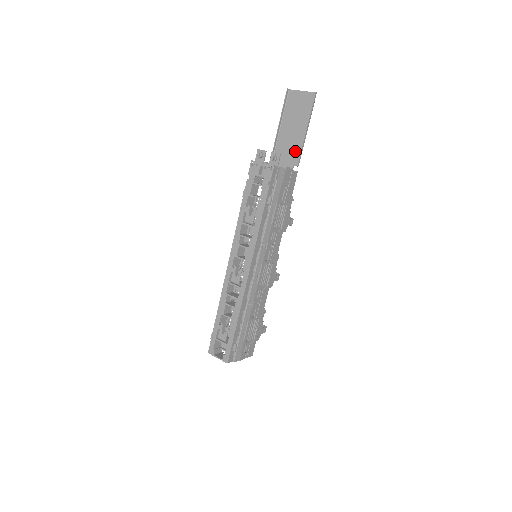
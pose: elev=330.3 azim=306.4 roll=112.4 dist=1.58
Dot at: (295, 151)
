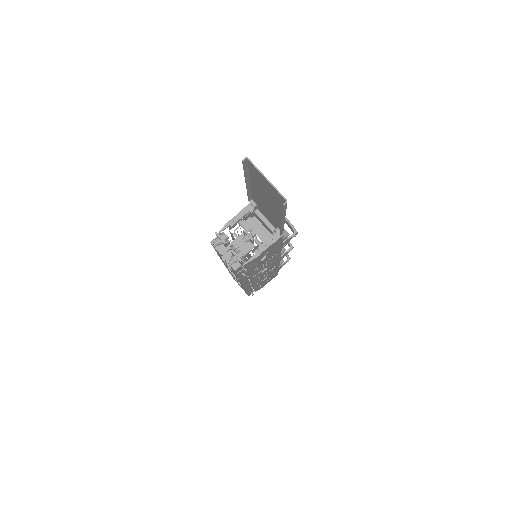
Dot at: (275, 220)
